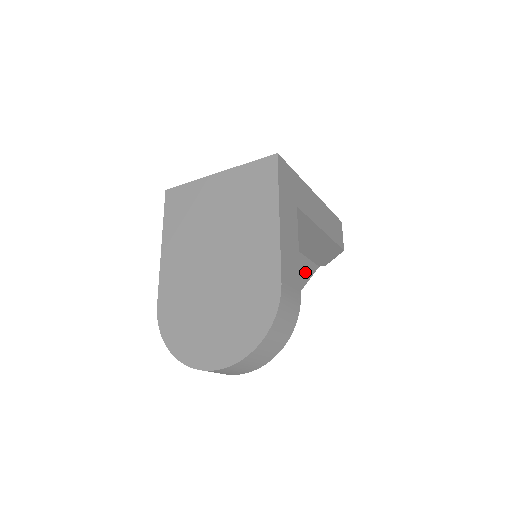
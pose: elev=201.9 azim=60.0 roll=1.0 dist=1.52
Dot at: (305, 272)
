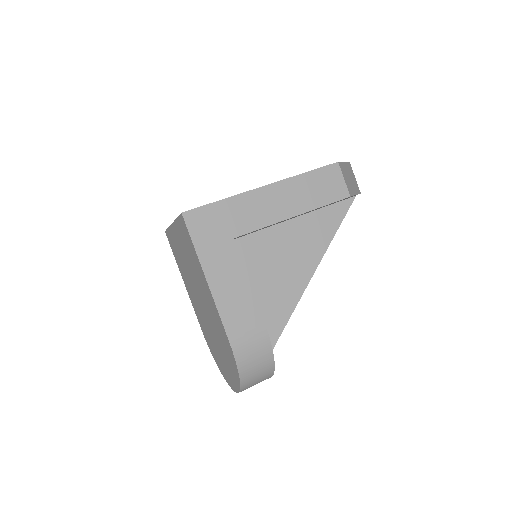
Dot at: (328, 226)
